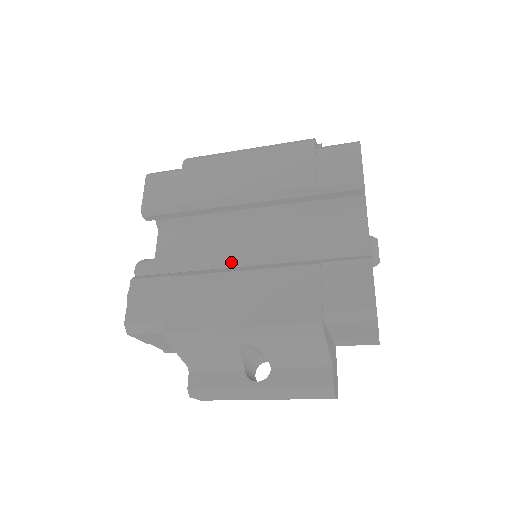
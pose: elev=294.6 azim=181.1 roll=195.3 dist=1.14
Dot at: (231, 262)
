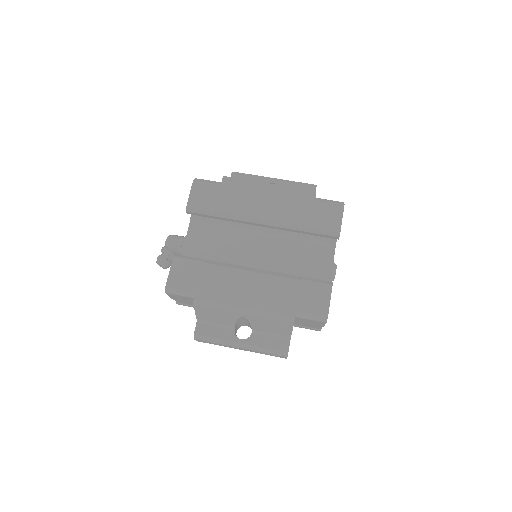
Dot at: (240, 257)
